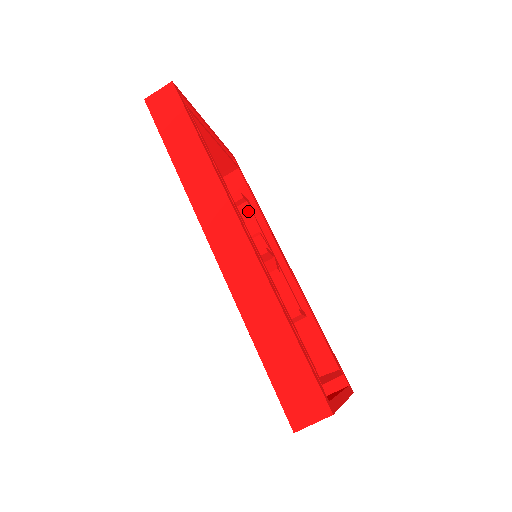
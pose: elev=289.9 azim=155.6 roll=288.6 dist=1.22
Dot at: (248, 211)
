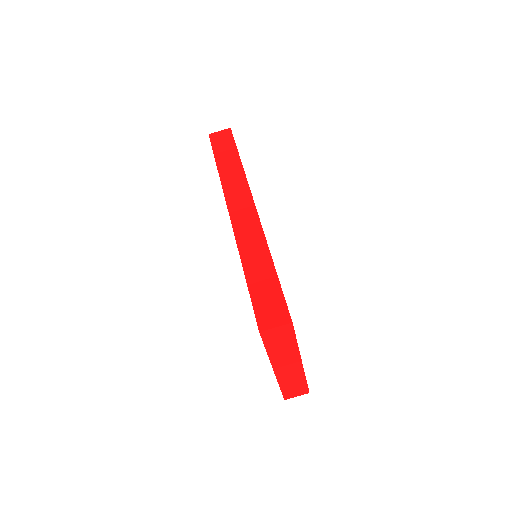
Dot at: occluded
